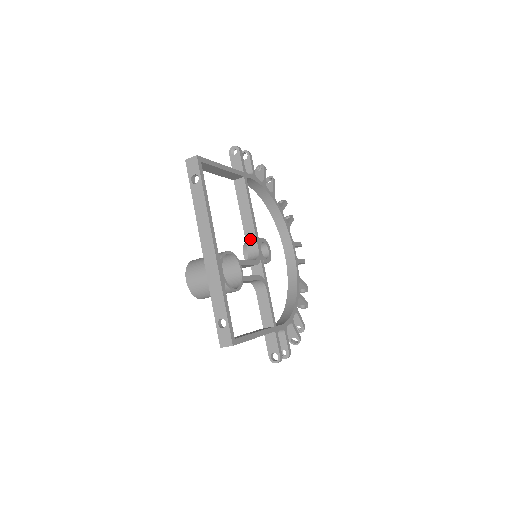
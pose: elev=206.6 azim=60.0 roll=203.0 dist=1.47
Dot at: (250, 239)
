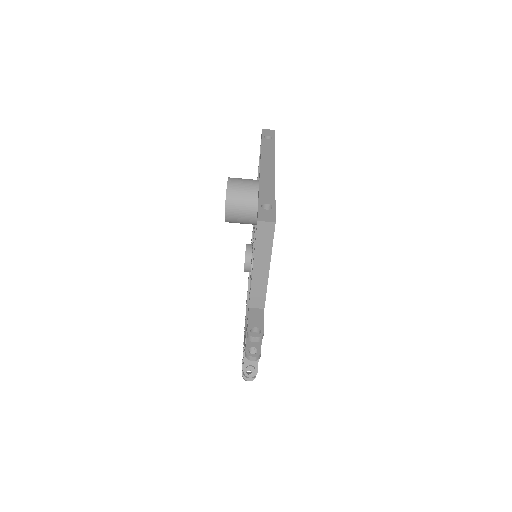
Dot at: occluded
